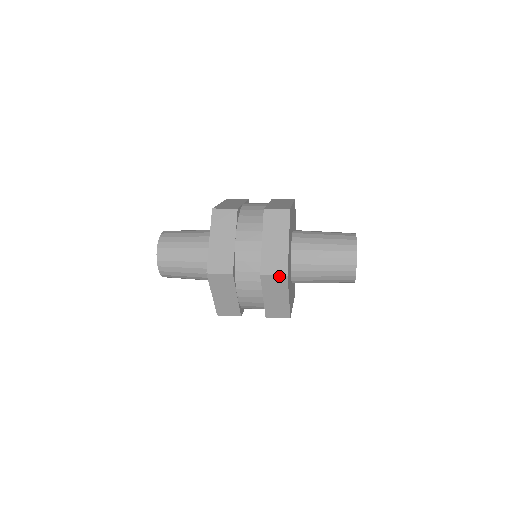
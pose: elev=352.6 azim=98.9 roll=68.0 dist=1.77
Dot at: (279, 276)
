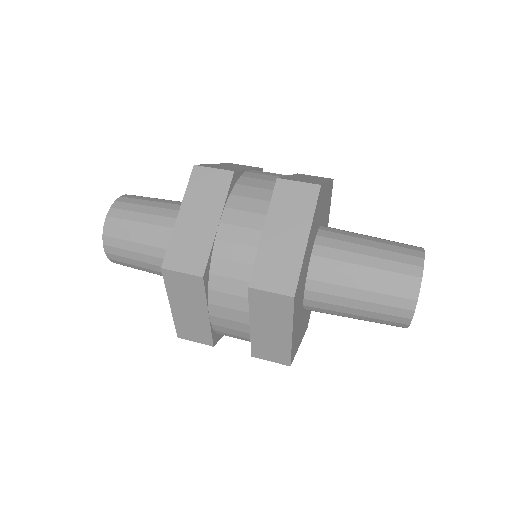
Dot at: (278, 362)
